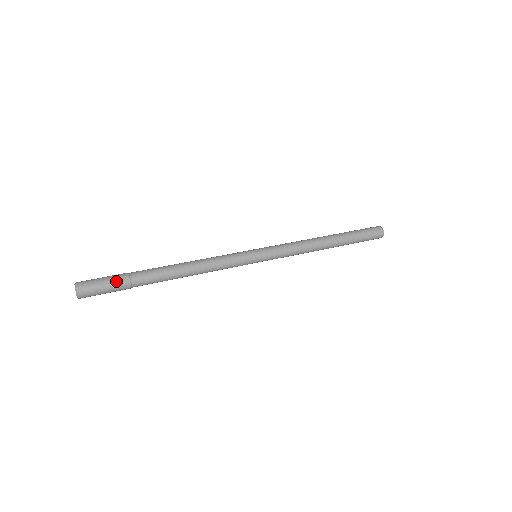
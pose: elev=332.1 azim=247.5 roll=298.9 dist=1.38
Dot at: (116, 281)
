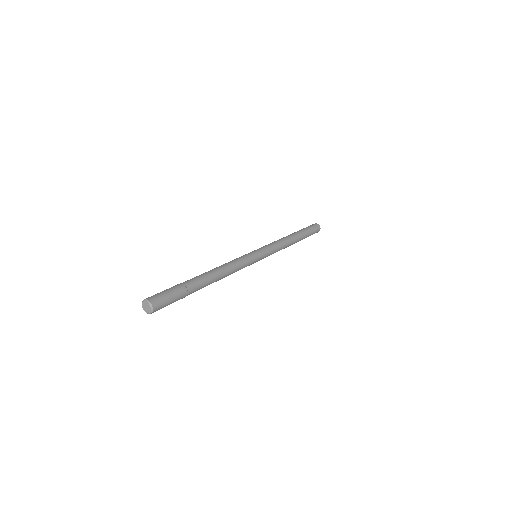
Dot at: (178, 294)
